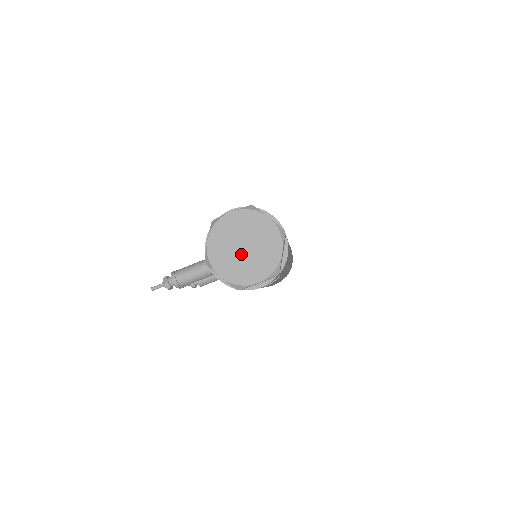
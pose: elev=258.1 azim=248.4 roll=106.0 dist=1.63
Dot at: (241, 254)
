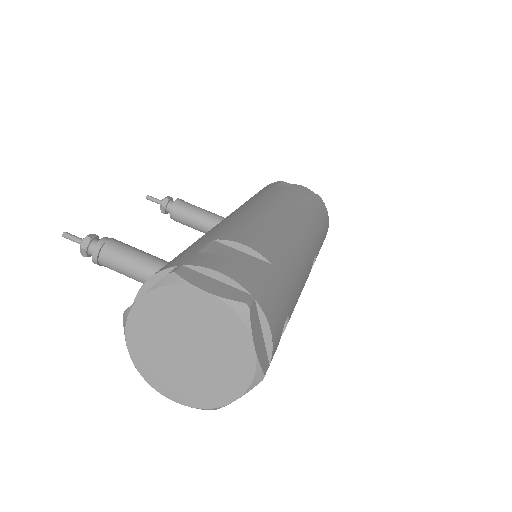
Dot at: (177, 353)
